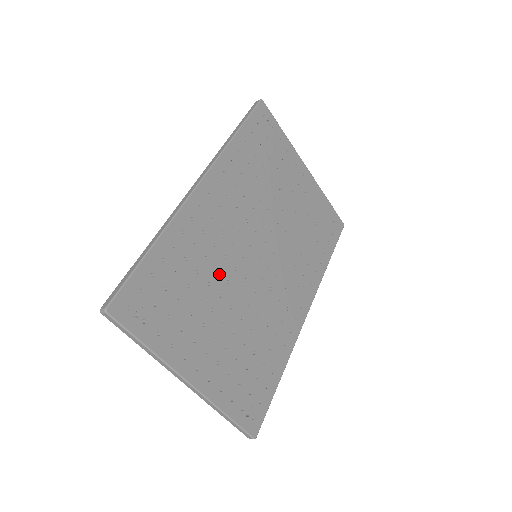
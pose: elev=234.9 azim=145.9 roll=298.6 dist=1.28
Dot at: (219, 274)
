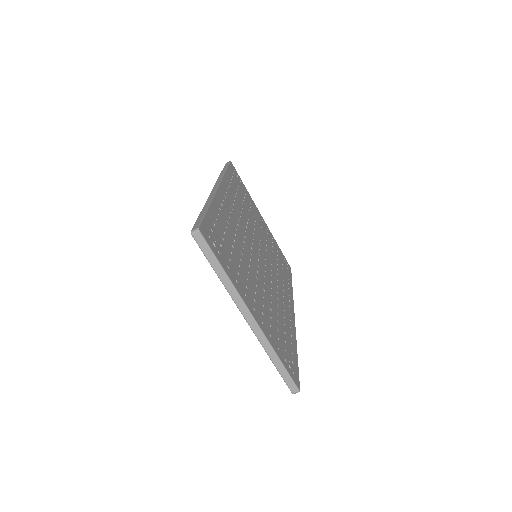
Dot at: (244, 251)
